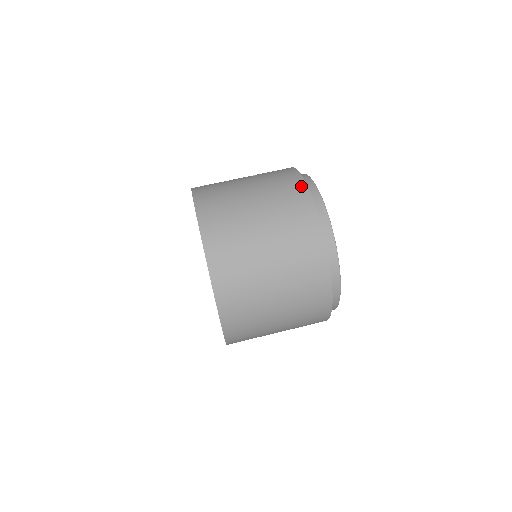
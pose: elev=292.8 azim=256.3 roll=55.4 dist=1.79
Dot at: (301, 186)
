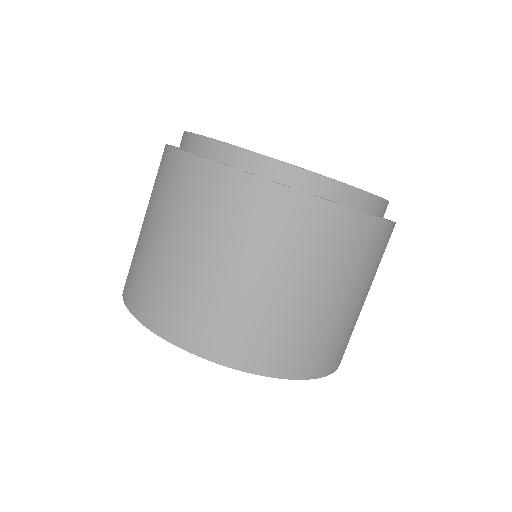
Dot at: (178, 159)
